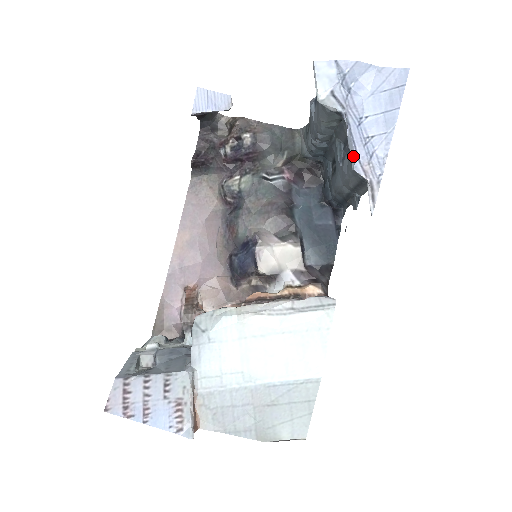
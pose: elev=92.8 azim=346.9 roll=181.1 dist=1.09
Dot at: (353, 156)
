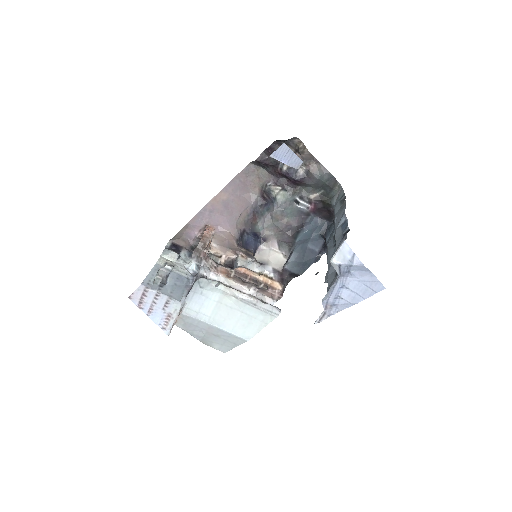
Dot at: (327, 296)
